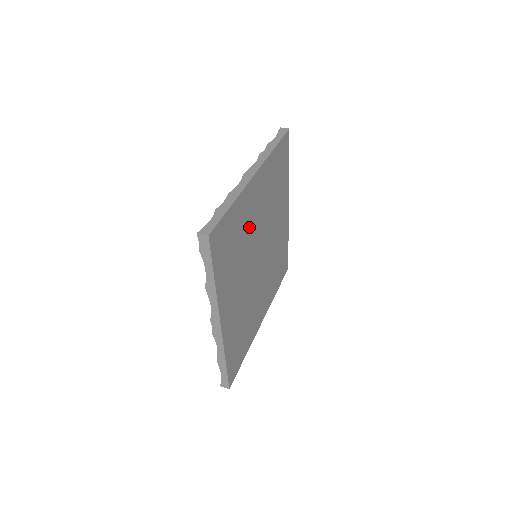
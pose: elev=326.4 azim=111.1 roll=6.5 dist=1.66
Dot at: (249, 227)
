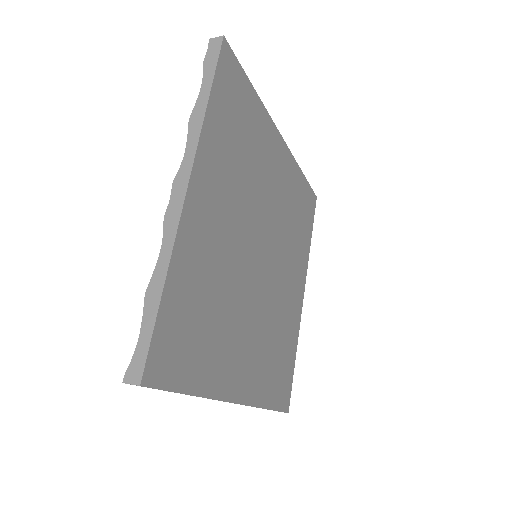
Dot at: (261, 173)
